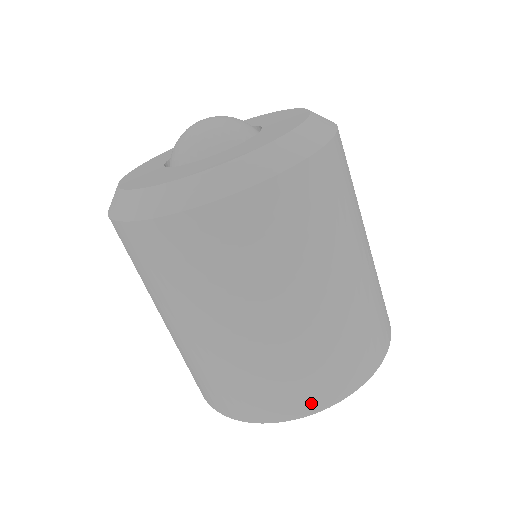
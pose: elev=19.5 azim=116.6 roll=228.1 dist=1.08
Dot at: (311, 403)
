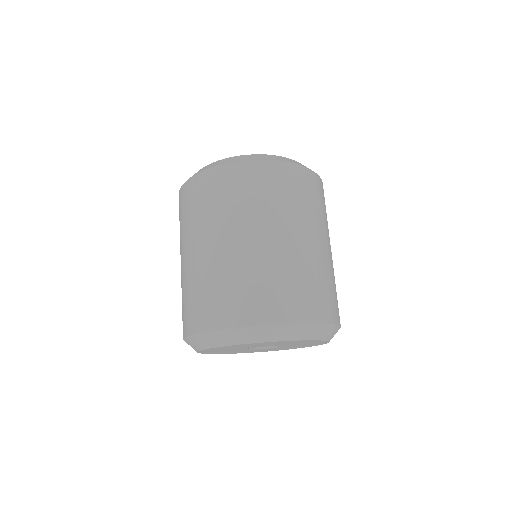
Dot at: (299, 312)
